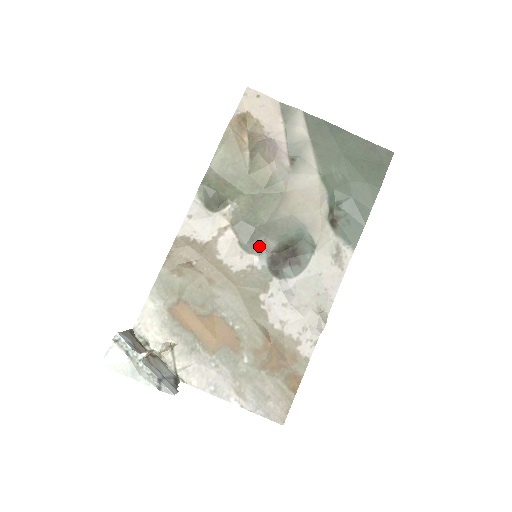
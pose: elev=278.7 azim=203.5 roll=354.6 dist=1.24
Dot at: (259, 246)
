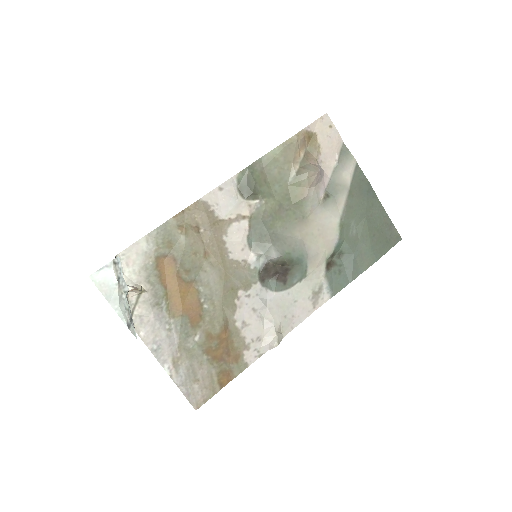
Dot at: (263, 249)
